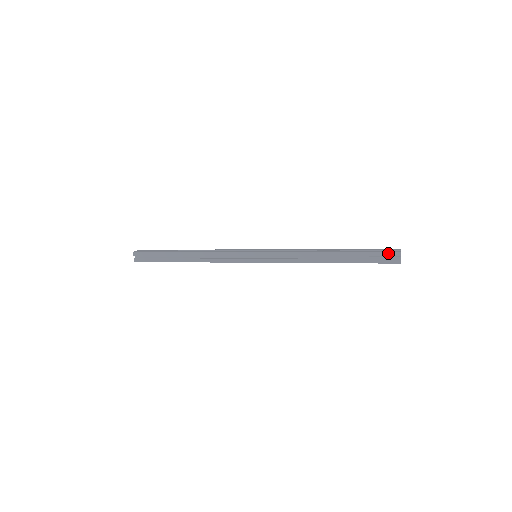
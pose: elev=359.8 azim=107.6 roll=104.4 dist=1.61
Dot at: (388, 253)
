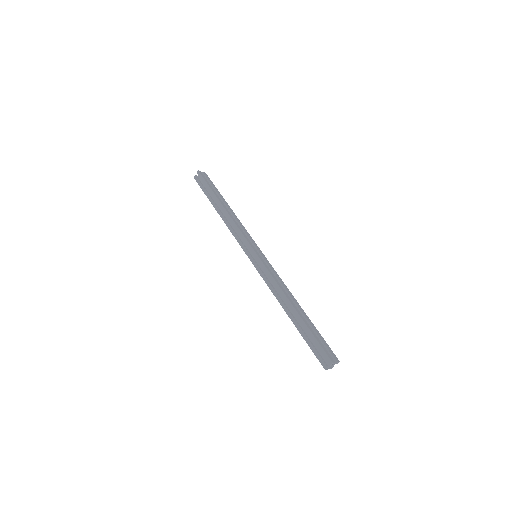
Dot at: (325, 354)
